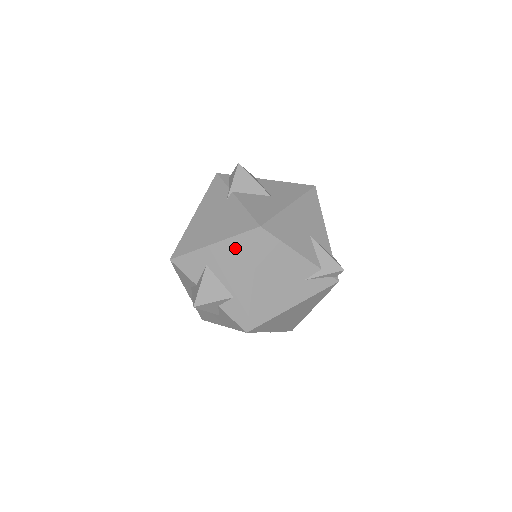
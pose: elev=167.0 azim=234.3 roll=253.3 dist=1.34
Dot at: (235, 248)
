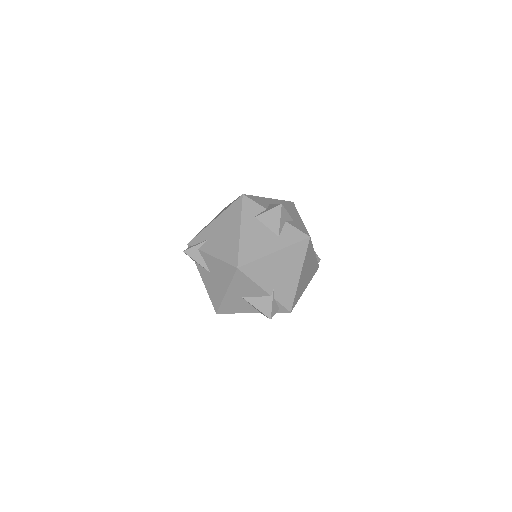
Dot at: (284, 204)
